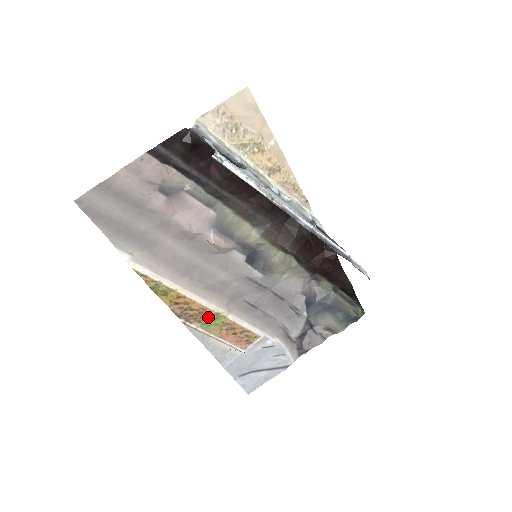
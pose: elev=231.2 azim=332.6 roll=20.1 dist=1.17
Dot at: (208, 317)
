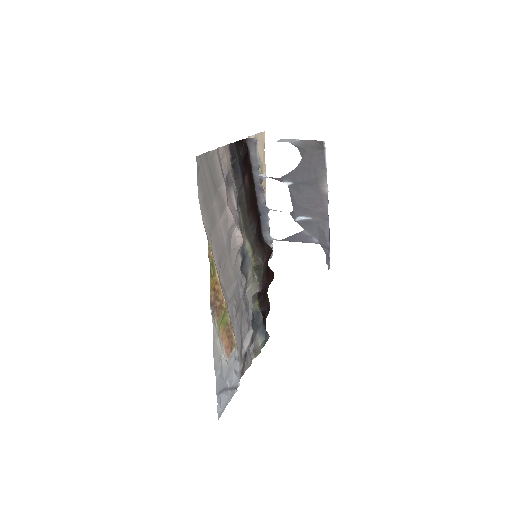
Dot at: (223, 312)
